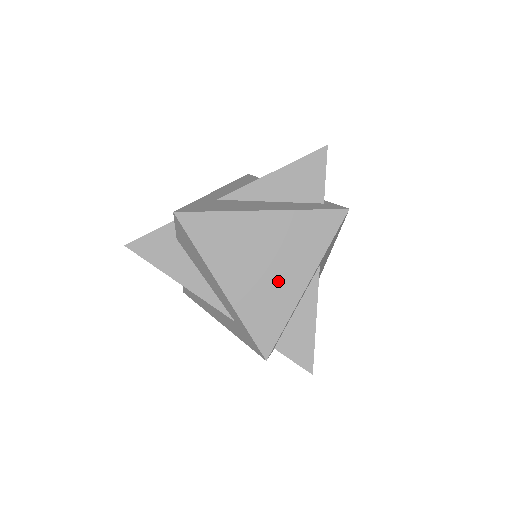
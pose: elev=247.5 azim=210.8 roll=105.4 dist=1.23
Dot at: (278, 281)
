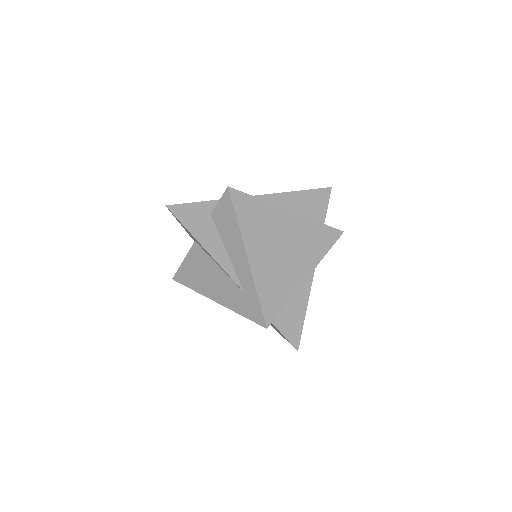
Dot at: (289, 266)
